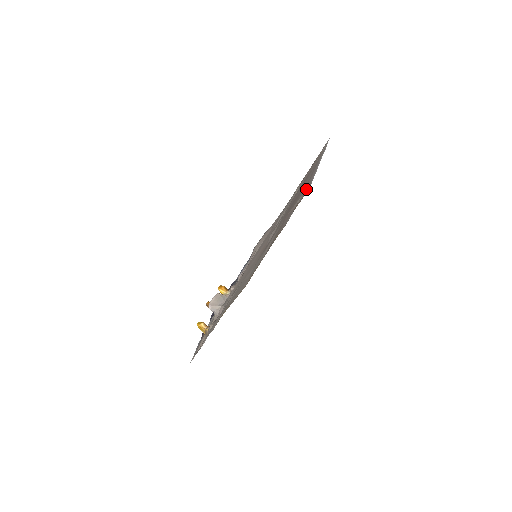
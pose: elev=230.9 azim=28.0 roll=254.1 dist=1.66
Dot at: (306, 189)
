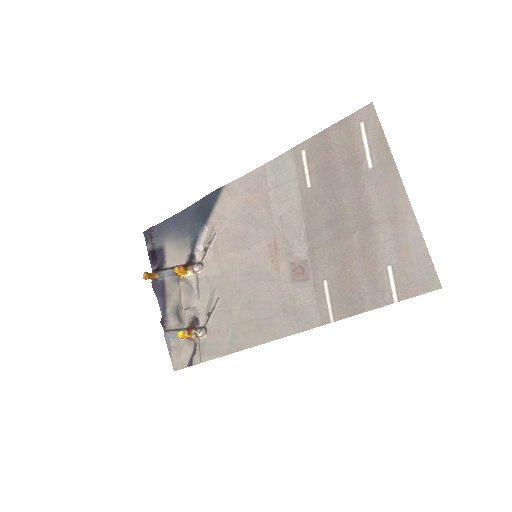
Dot at: (416, 267)
